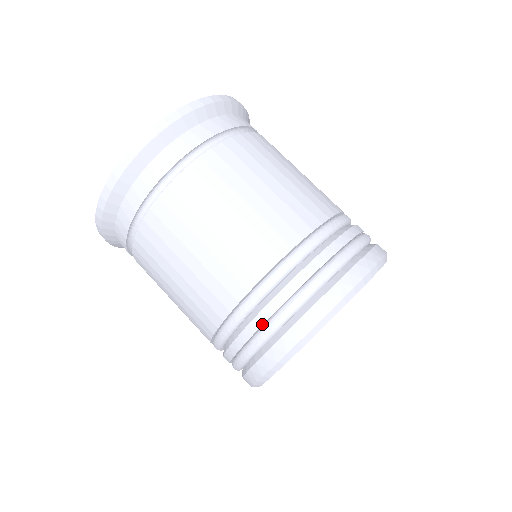
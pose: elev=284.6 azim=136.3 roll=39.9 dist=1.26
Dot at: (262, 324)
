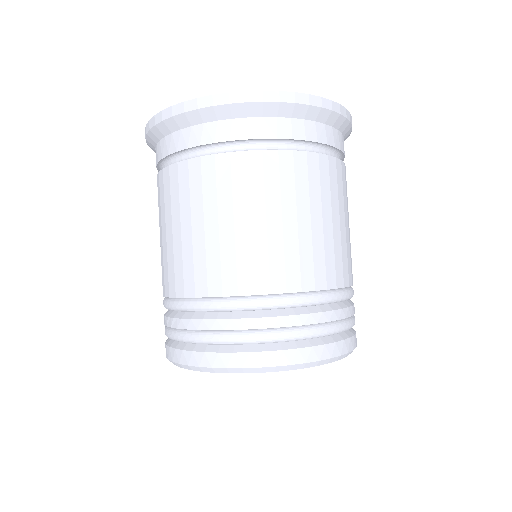
Dot at: (259, 328)
